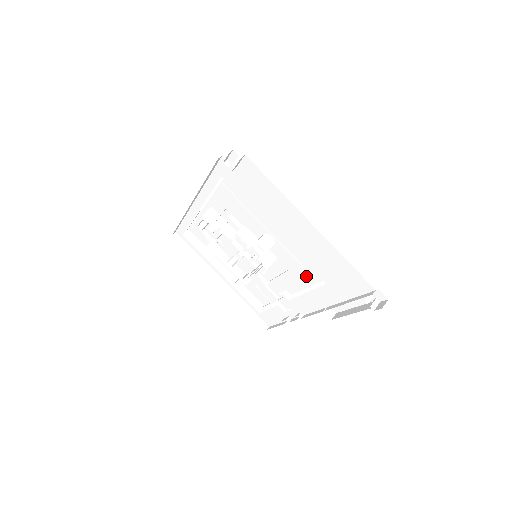
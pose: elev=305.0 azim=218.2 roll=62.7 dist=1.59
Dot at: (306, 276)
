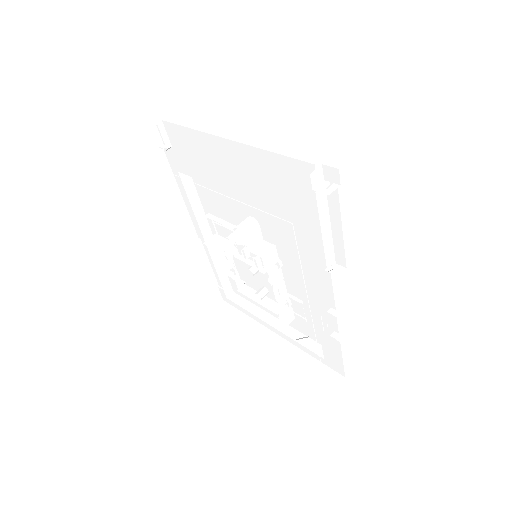
Dot at: occluded
